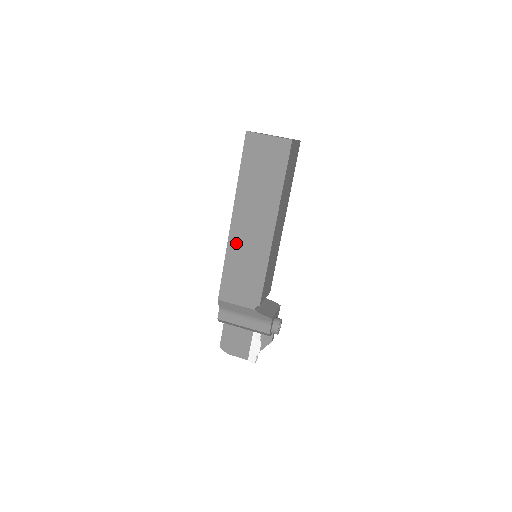
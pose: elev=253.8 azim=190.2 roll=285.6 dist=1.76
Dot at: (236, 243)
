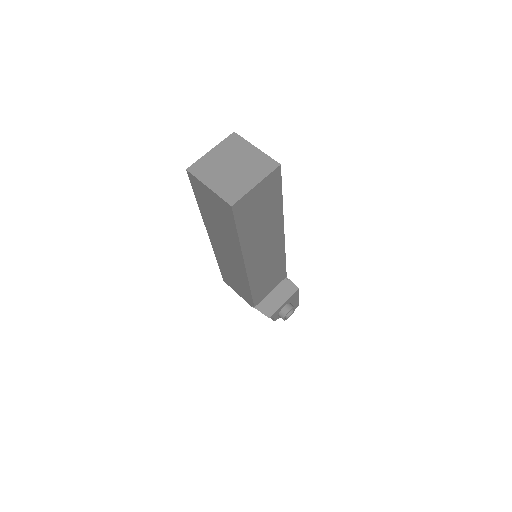
Dot at: (220, 256)
